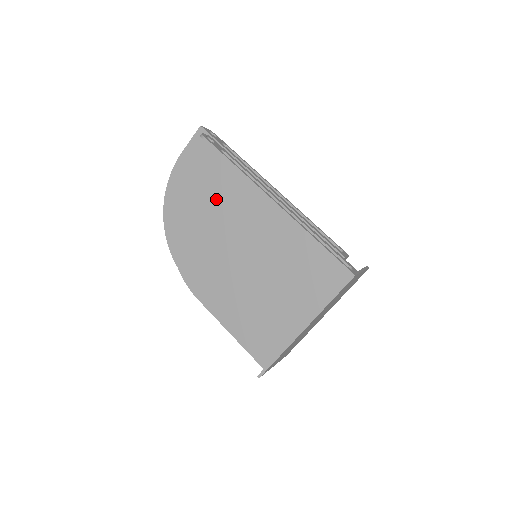
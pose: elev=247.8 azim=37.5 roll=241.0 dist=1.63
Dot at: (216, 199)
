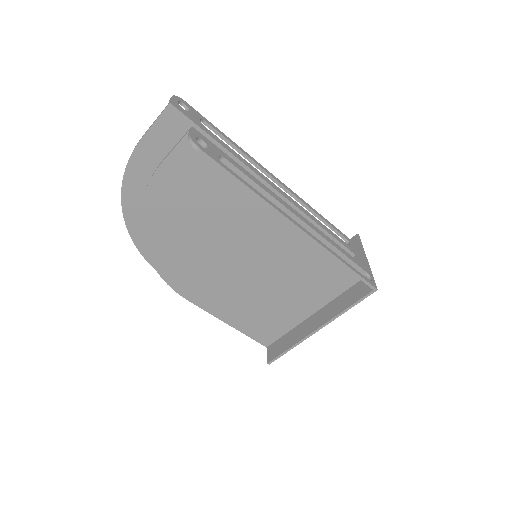
Dot at: (208, 206)
